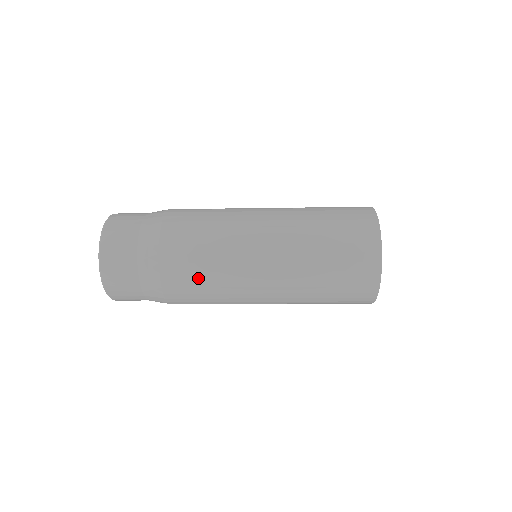
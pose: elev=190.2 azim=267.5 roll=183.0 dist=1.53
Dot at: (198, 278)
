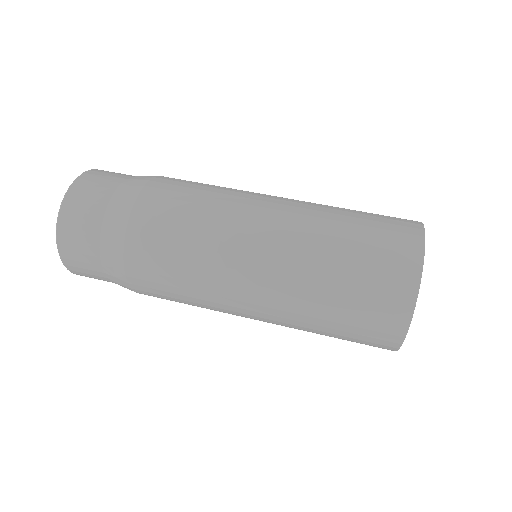
Dot at: occluded
